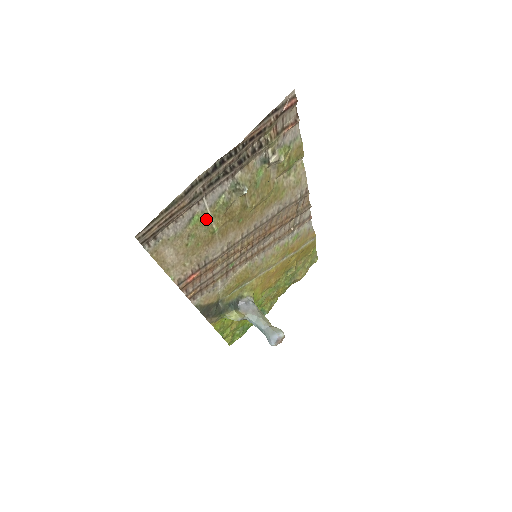
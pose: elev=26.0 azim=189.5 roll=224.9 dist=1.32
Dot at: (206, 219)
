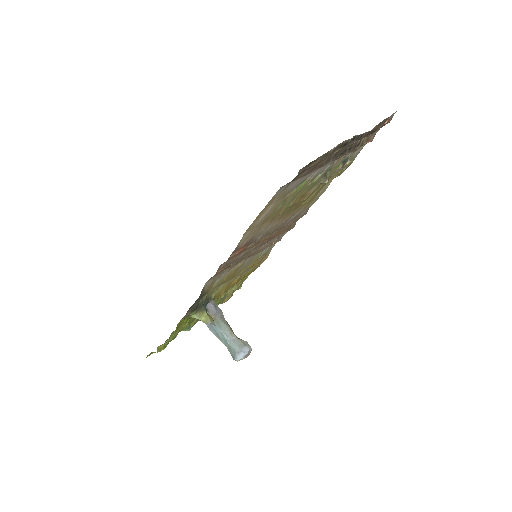
Dot at: (300, 190)
